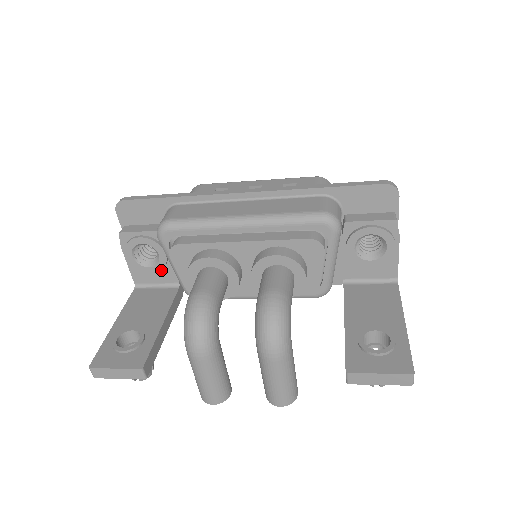
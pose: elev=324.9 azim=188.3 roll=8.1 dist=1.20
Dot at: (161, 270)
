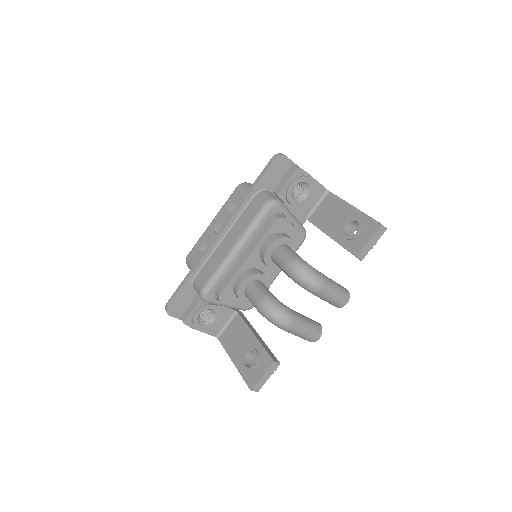
Dot at: (221, 315)
